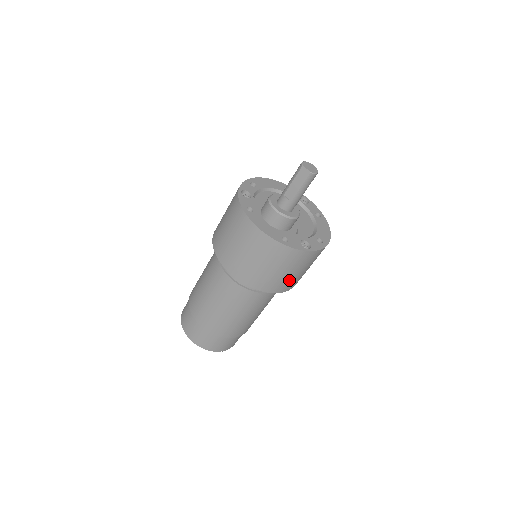
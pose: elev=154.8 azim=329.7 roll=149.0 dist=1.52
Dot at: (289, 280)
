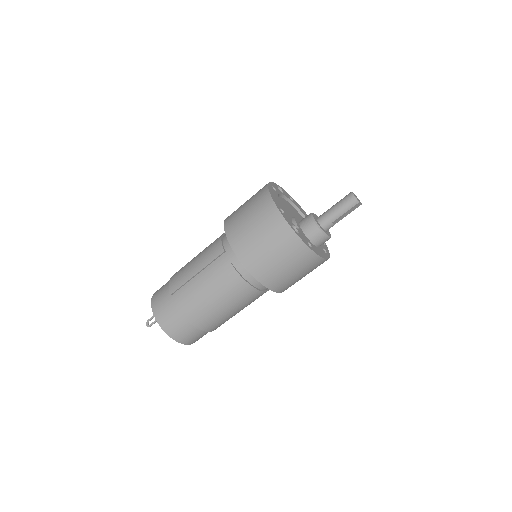
Dot at: occluded
